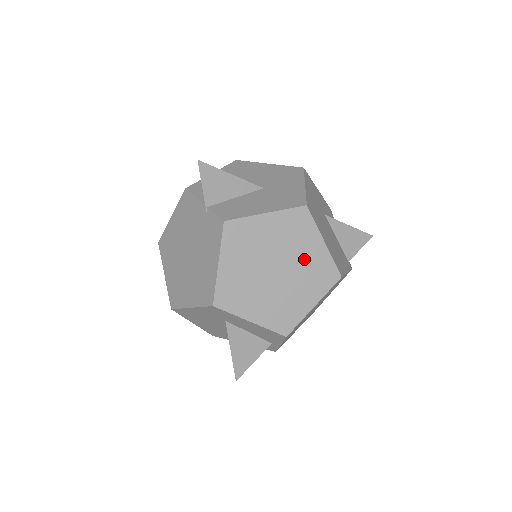
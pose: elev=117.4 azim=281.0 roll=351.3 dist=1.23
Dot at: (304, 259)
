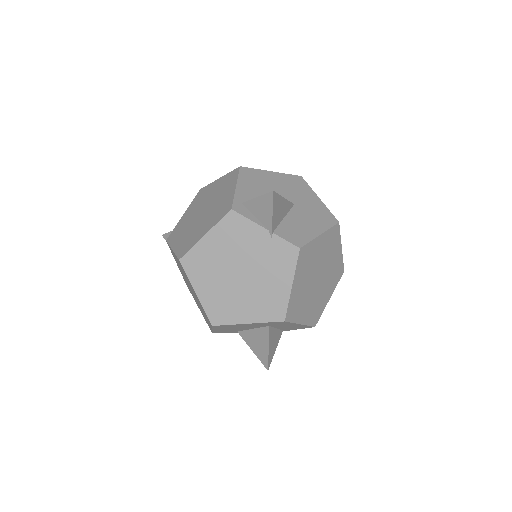
Dot at: (331, 264)
